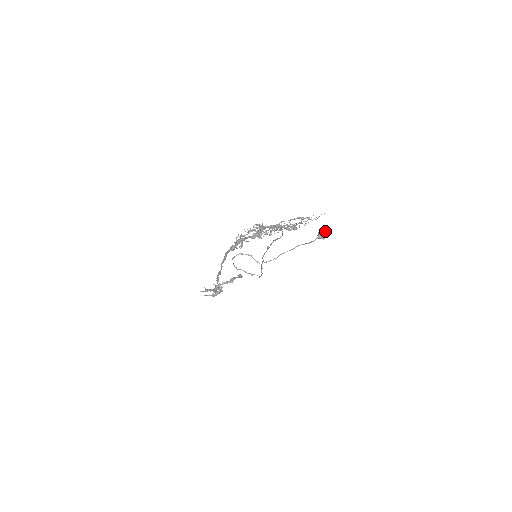
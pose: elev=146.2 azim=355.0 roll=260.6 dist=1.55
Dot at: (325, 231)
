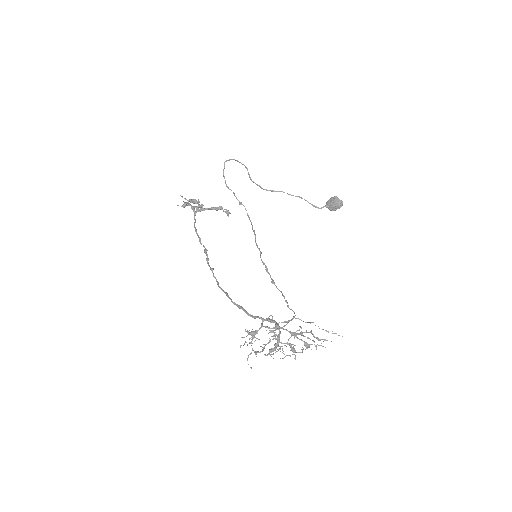
Dot at: (337, 208)
